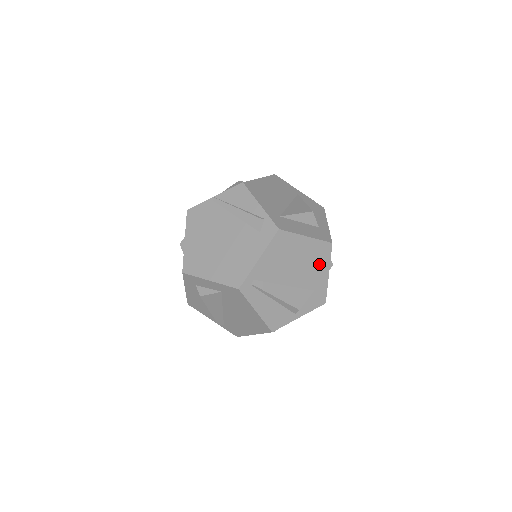
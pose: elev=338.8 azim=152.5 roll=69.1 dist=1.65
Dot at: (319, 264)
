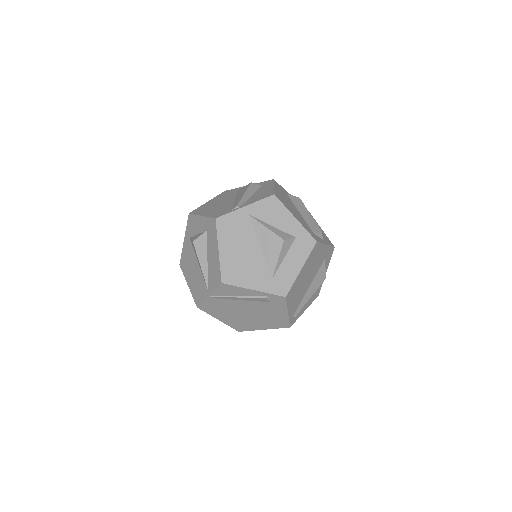
Dot at: (318, 255)
